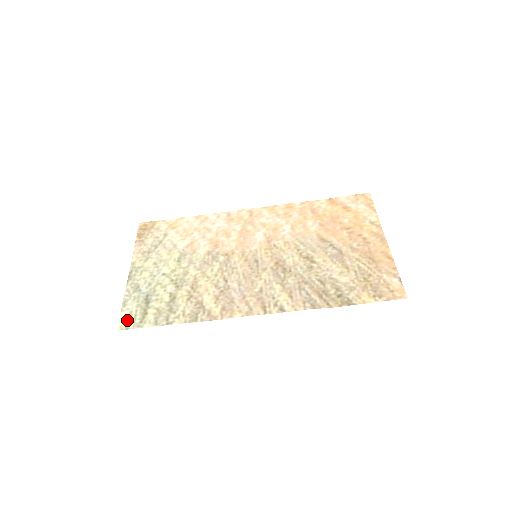
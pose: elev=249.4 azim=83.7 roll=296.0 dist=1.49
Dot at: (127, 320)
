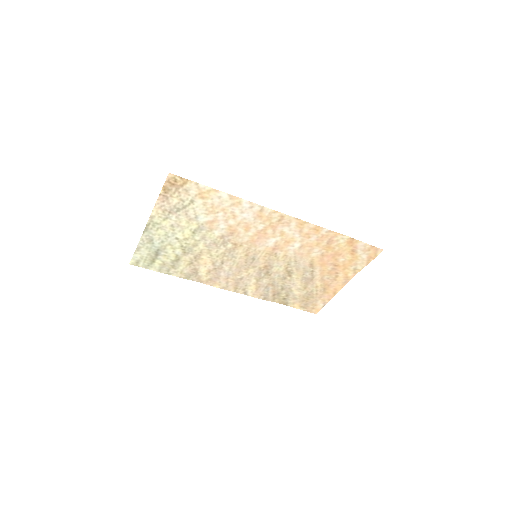
Dot at: (138, 261)
